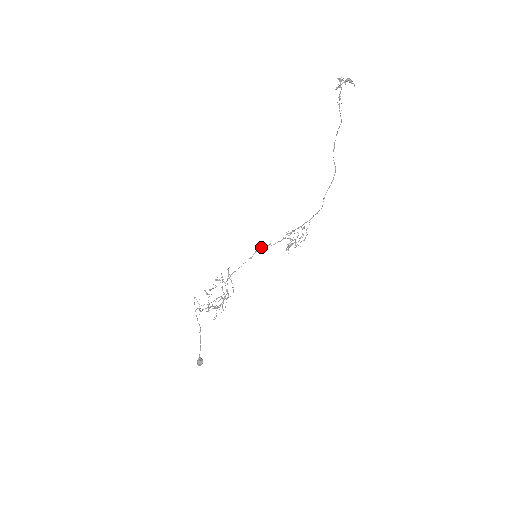
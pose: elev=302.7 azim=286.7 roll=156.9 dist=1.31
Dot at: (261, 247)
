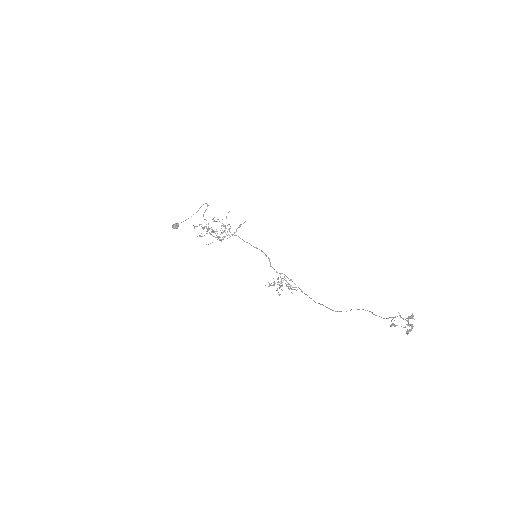
Dot at: (266, 256)
